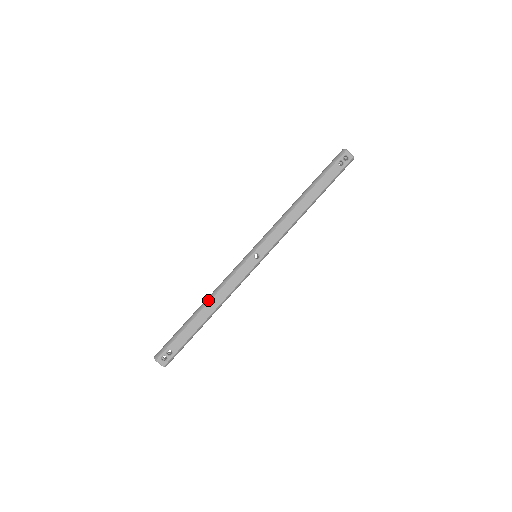
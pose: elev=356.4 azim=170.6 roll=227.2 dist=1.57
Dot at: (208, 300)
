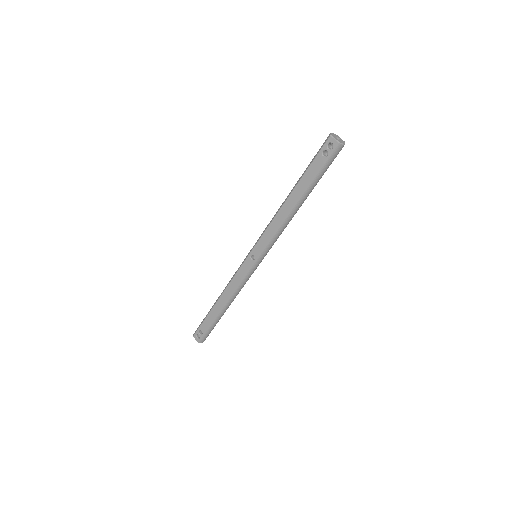
Dot at: (221, 294)
